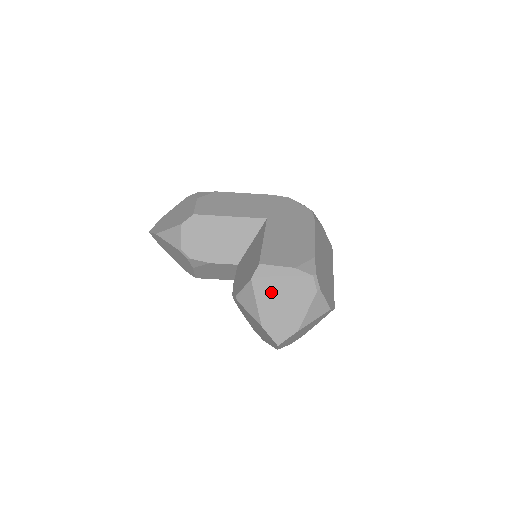
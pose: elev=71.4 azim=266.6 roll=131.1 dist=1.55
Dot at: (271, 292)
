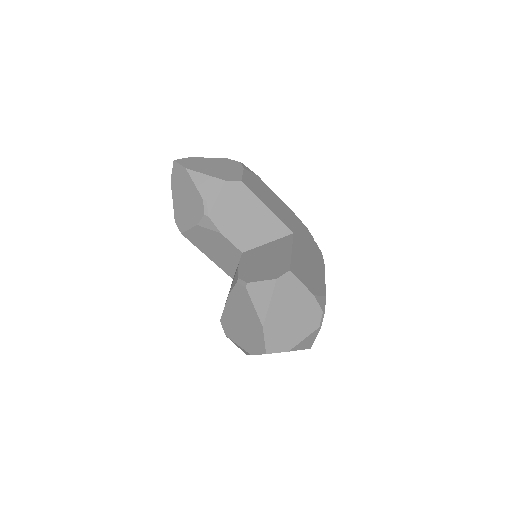
Dot at: (286, 302)
